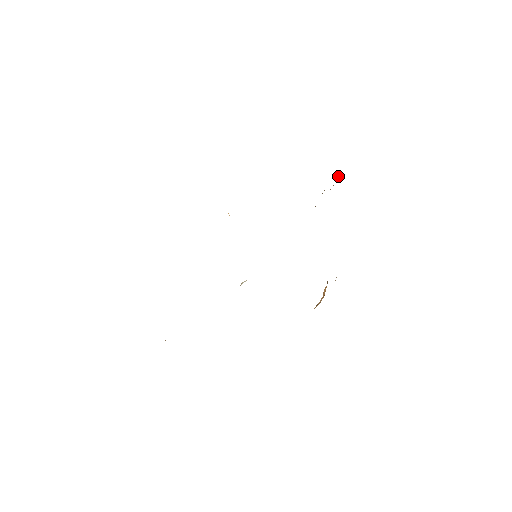
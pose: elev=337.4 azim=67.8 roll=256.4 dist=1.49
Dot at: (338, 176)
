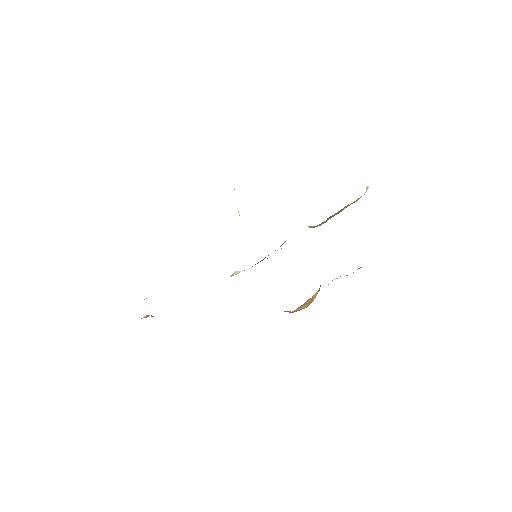
Dot at: (367, 187)
